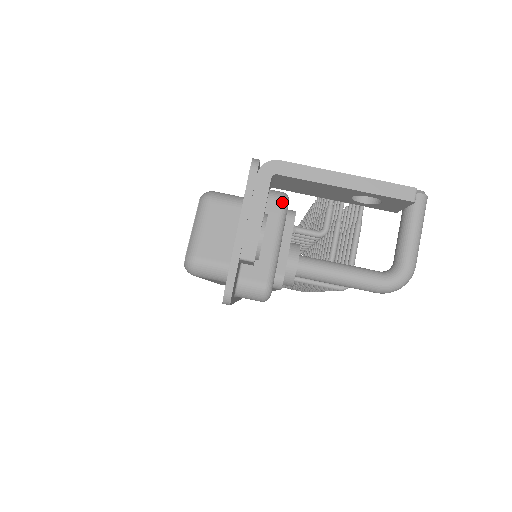
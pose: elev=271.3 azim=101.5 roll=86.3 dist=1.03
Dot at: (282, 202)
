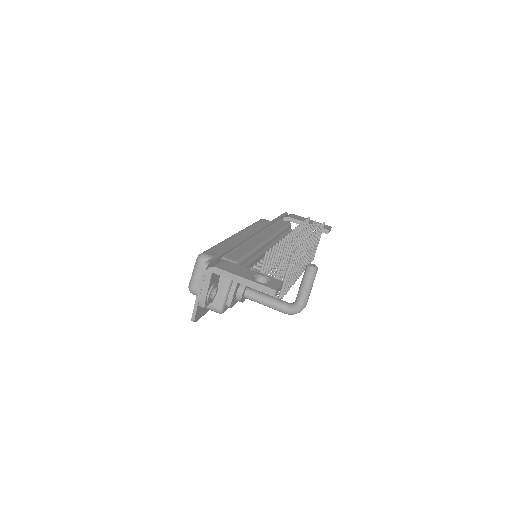
Dot at: occluded
